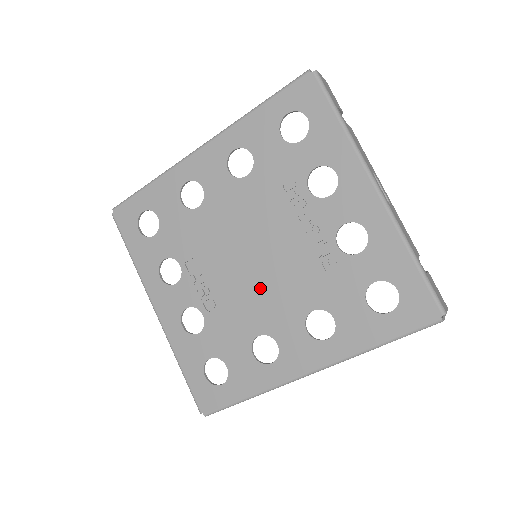
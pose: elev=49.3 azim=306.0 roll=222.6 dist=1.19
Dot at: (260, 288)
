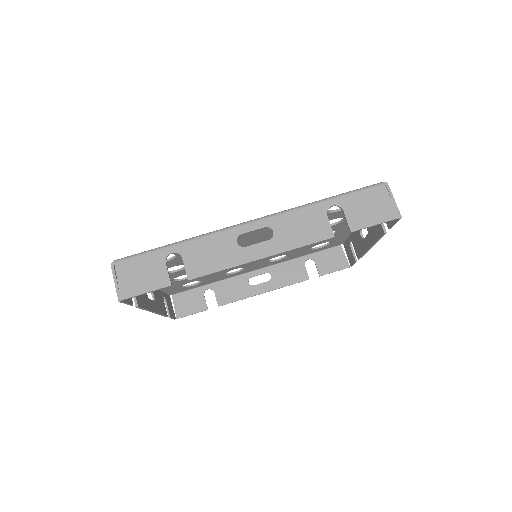
Dot at: occluded
